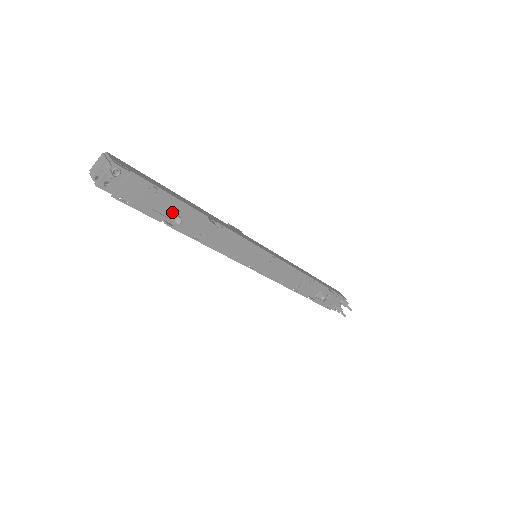
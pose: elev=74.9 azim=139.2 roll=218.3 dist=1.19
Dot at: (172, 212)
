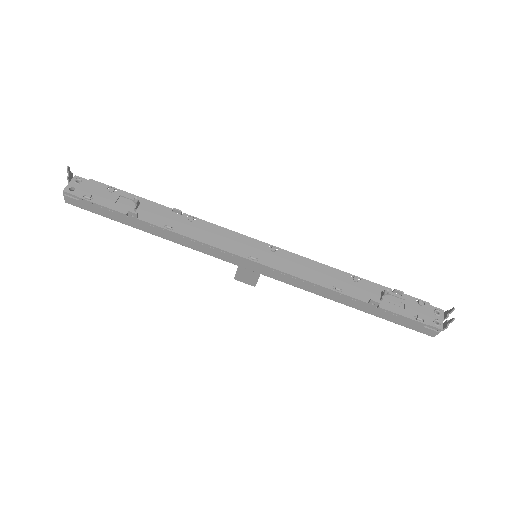
Dot at: (135, 208)
